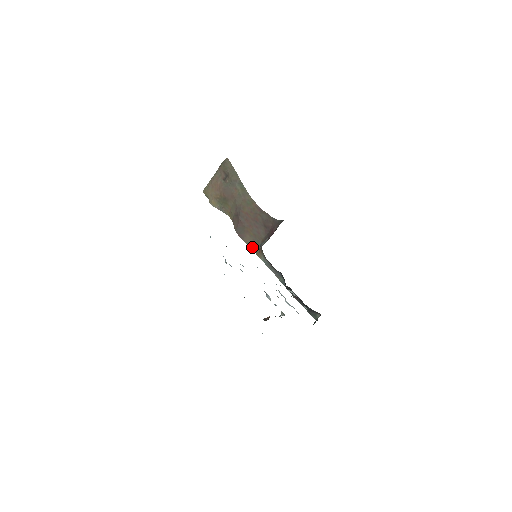
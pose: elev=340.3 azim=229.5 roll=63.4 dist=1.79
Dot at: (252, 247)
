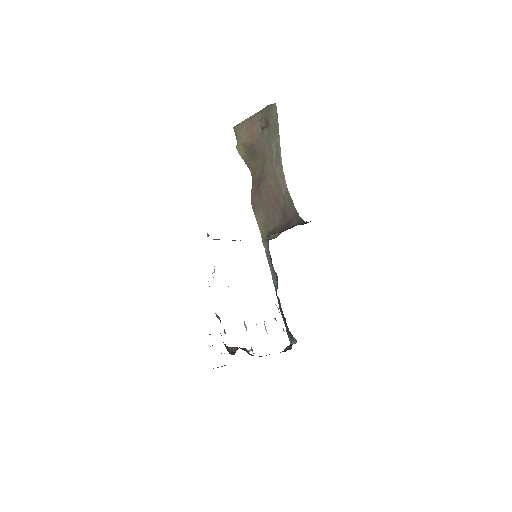
Dot at: (260, 228)
